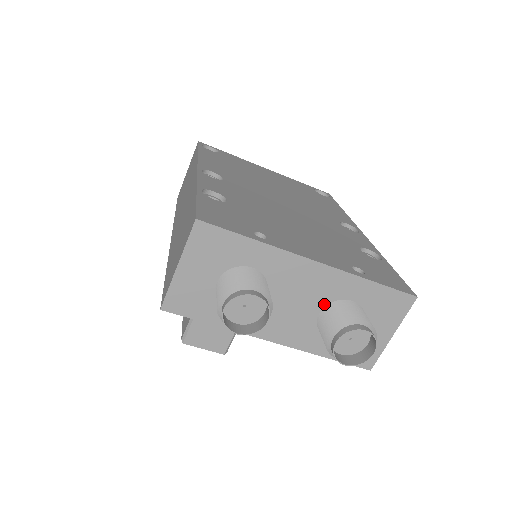
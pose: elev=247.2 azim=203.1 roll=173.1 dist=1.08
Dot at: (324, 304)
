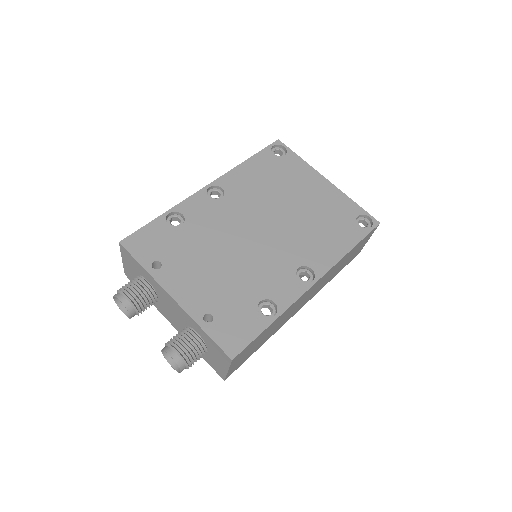
Dot at: (186, 325)
